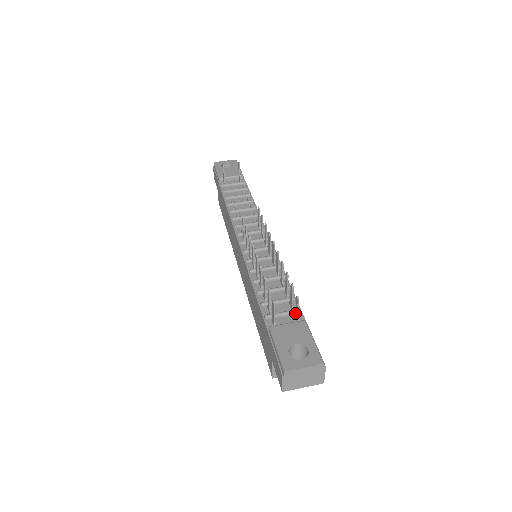
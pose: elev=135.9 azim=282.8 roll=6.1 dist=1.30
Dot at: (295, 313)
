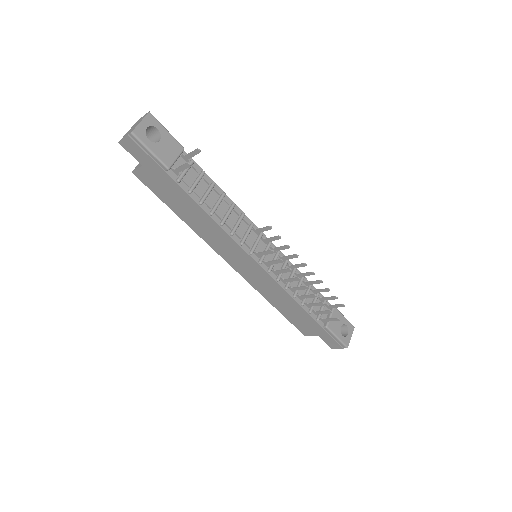
Dot at: (330, 306)
